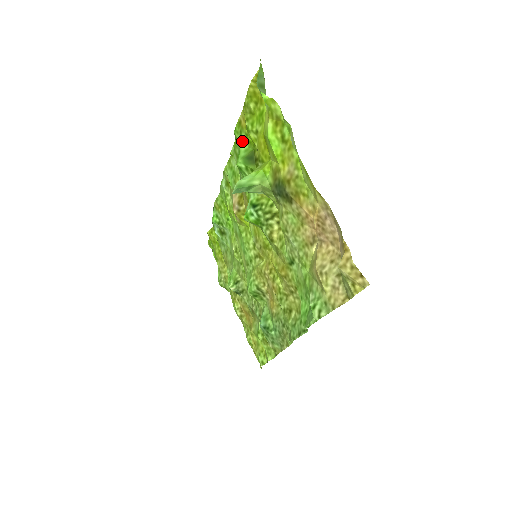
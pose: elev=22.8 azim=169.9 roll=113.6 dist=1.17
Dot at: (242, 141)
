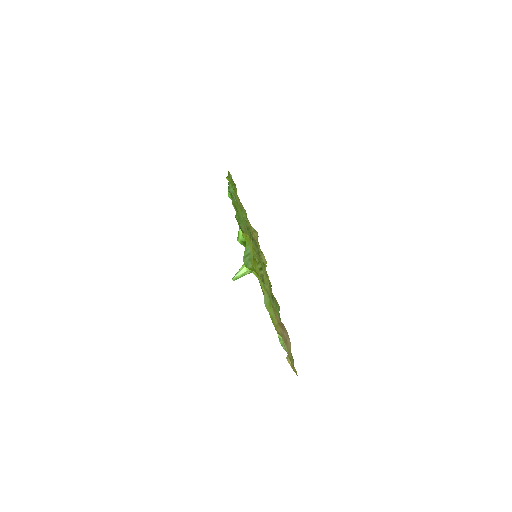
Dot at: occluded
